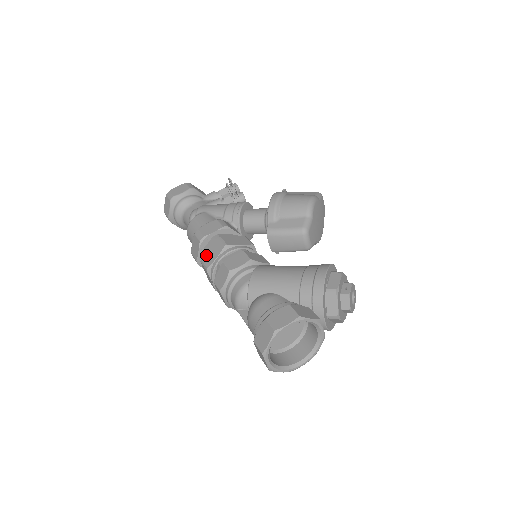
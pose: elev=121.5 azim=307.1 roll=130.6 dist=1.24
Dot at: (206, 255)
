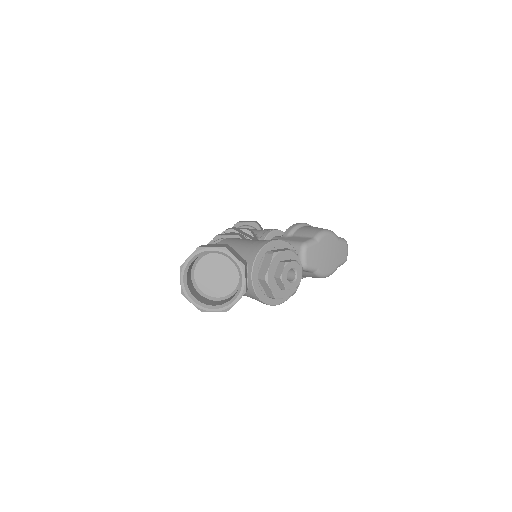
Dot at: occluded
